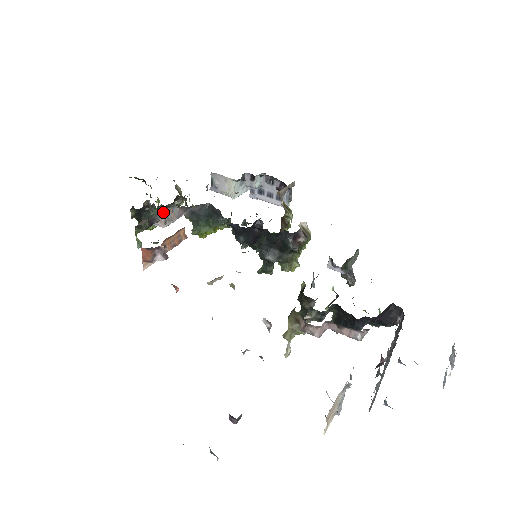
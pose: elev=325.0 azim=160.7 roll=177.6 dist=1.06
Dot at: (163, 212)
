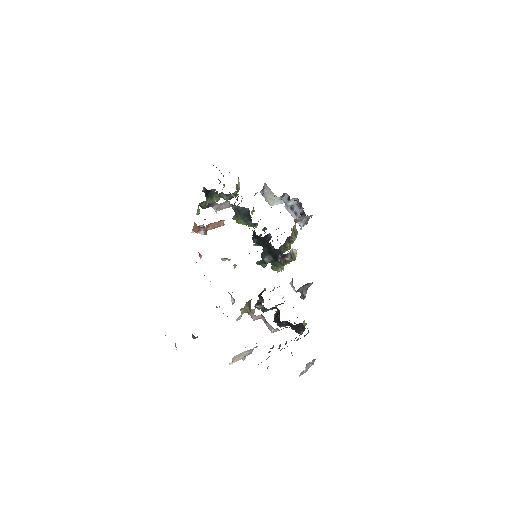
Dot at: (222, 197)
